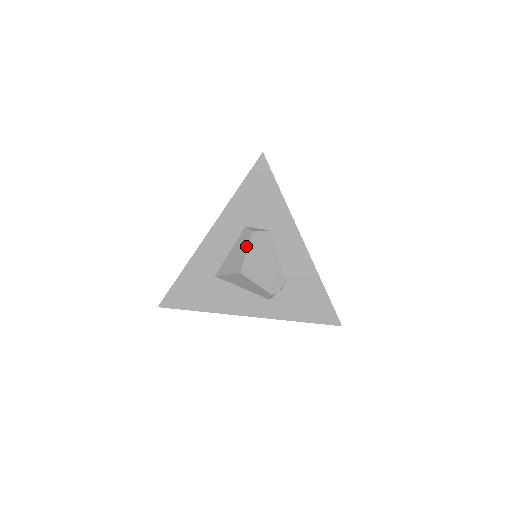
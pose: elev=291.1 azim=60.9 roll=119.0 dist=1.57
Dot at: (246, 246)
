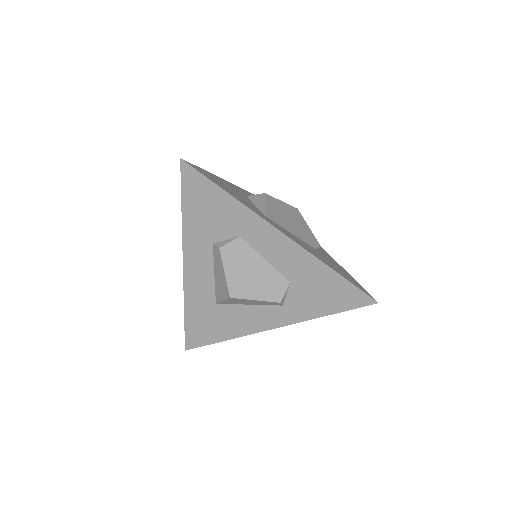
Dot at: (222, 266)
